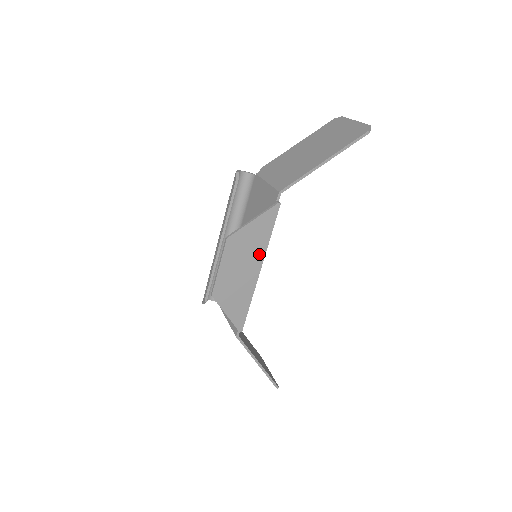
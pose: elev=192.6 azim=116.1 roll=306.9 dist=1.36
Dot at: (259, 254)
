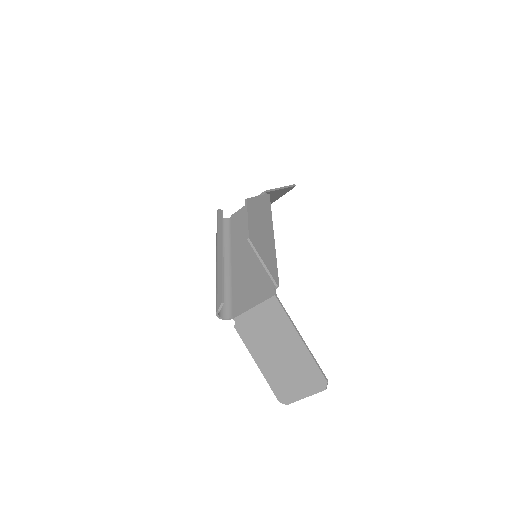
Dot at: (269, 222)
